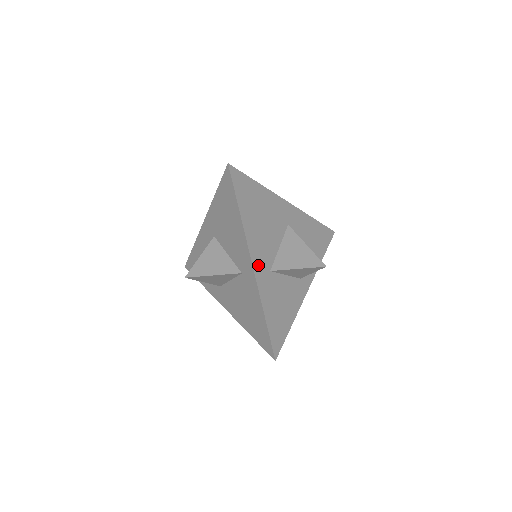
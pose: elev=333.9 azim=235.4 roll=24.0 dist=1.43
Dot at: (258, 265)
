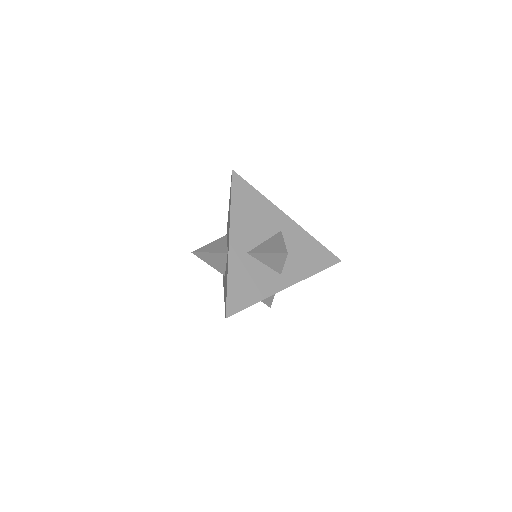
Dot at: (235, 243)
